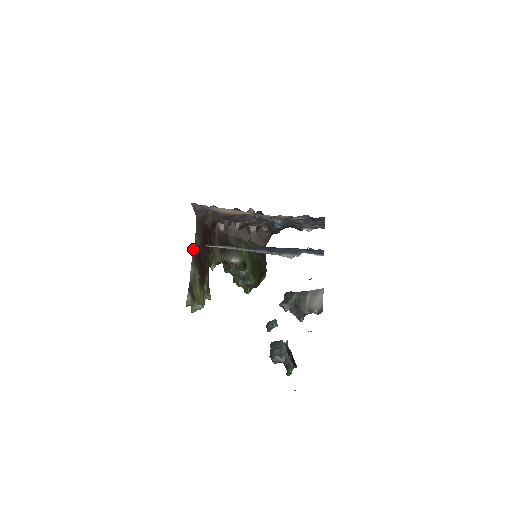
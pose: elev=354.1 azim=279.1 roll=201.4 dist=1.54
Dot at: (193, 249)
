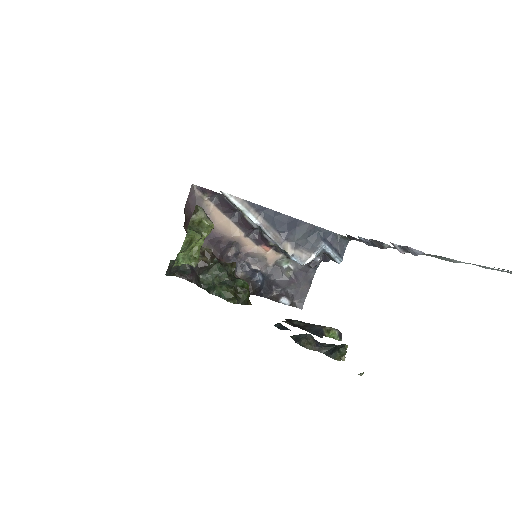
Dot at: occluded
